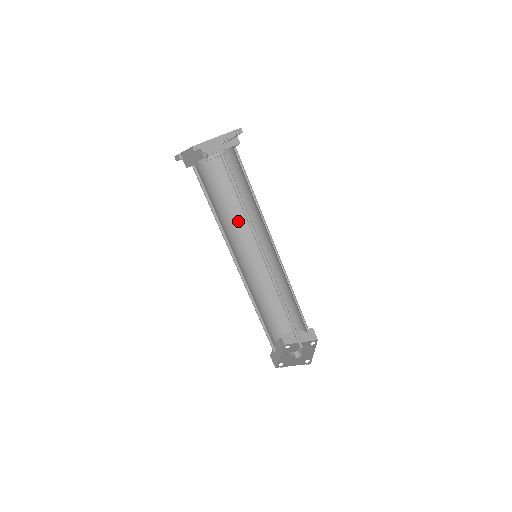
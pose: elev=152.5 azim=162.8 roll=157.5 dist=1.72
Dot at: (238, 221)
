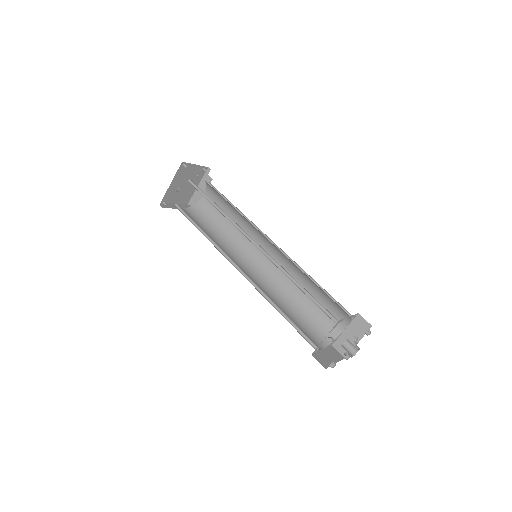
Dot at: (237, 243)
